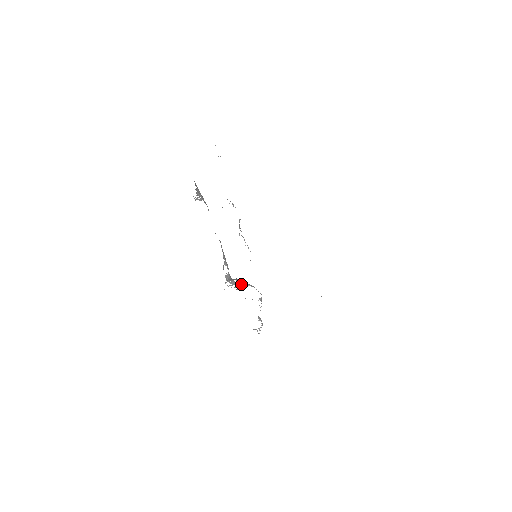
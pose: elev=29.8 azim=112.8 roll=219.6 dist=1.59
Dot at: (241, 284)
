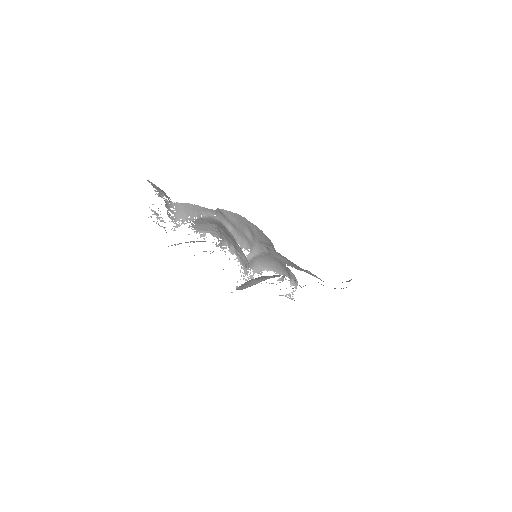
Dot at: (253, 274)
